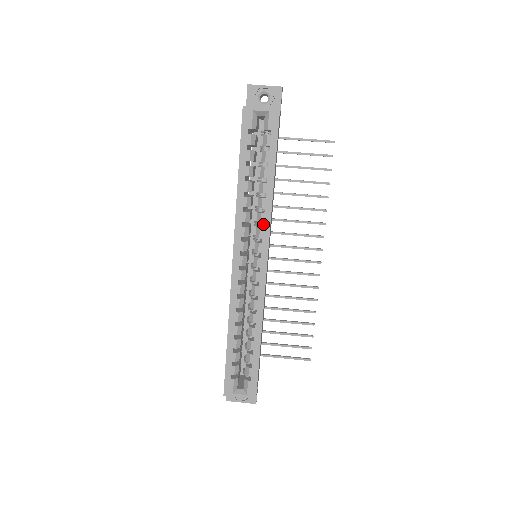
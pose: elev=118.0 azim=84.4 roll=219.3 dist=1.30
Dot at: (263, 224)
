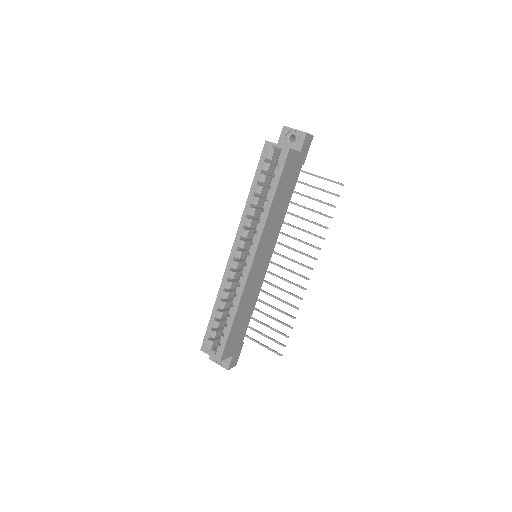
Dot at: occluded
